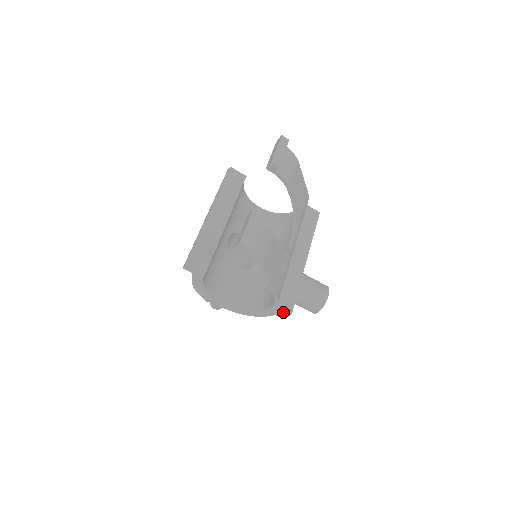
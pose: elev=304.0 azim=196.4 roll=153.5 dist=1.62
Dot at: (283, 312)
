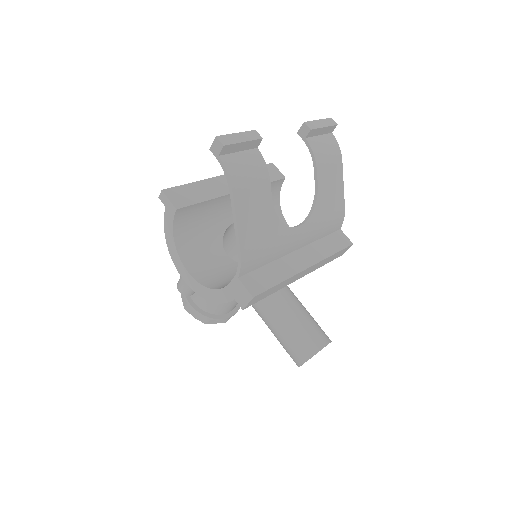
Dot at: (244, 293)
